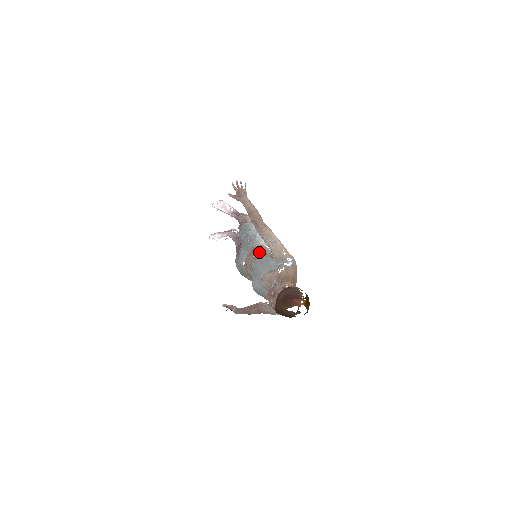
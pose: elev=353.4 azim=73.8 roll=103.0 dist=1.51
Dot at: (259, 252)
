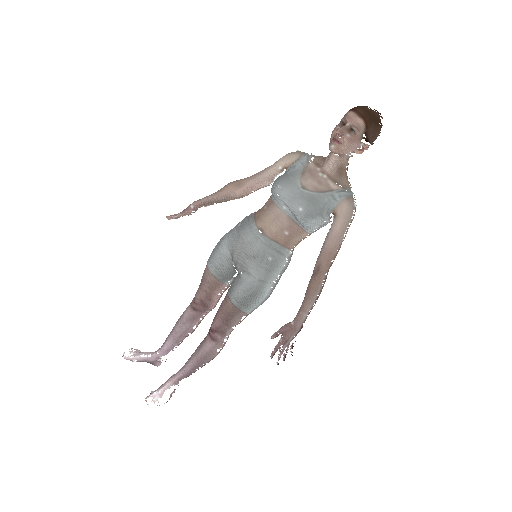
Dot at: (267, 201)
